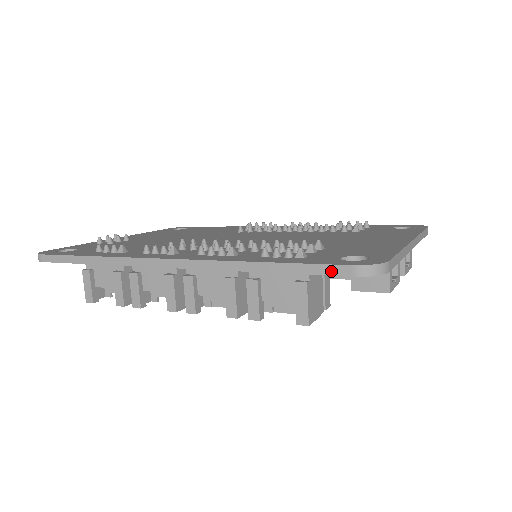
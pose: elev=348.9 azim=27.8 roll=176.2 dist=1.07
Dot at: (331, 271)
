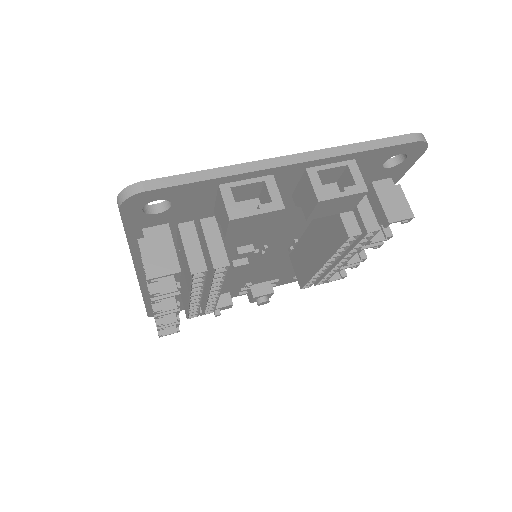
Dot at: (121, 216)
